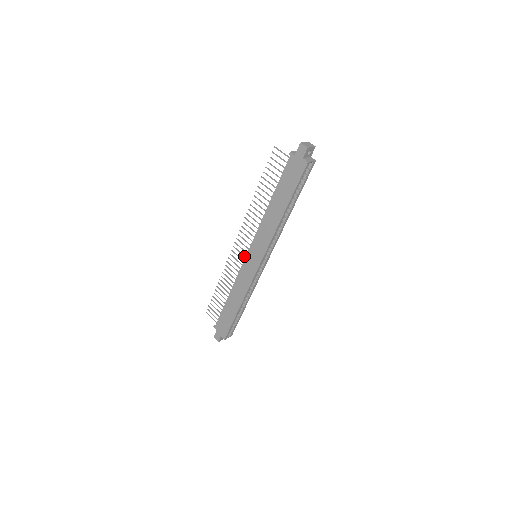
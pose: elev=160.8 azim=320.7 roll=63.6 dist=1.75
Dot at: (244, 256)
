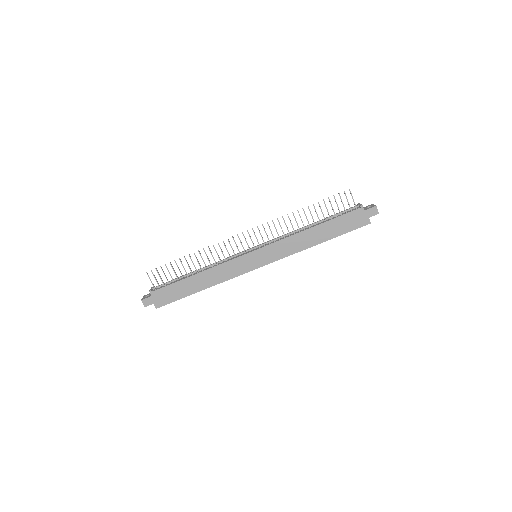
Dot at: (245, 250)
